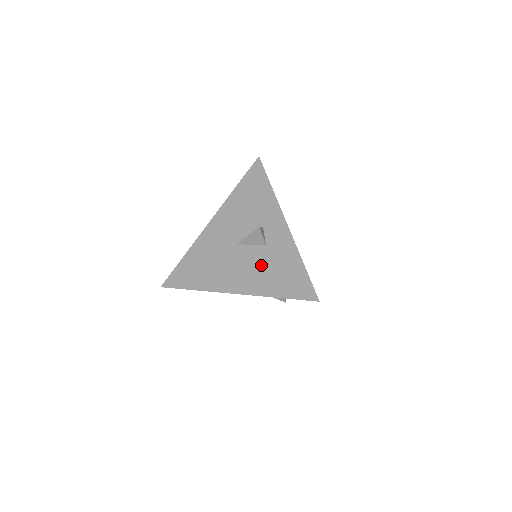
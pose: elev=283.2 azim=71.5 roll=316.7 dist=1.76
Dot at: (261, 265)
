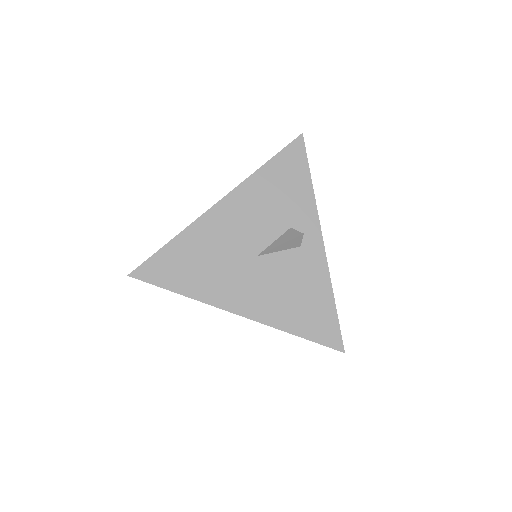
Dot at: occluded
